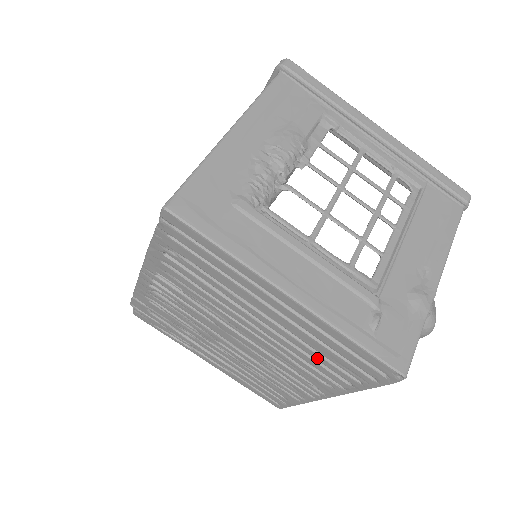
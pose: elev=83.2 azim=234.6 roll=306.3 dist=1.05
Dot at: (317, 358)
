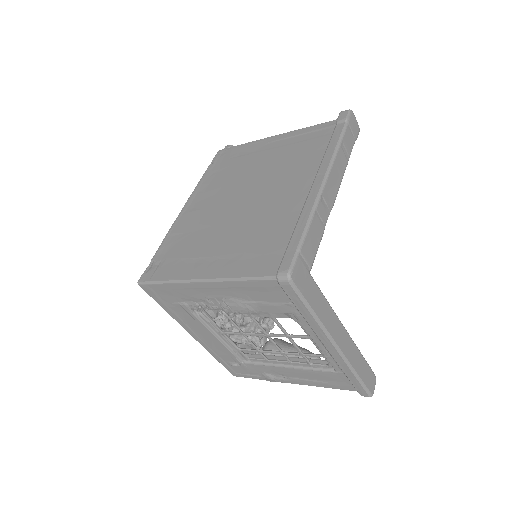
Dot at: occluded
